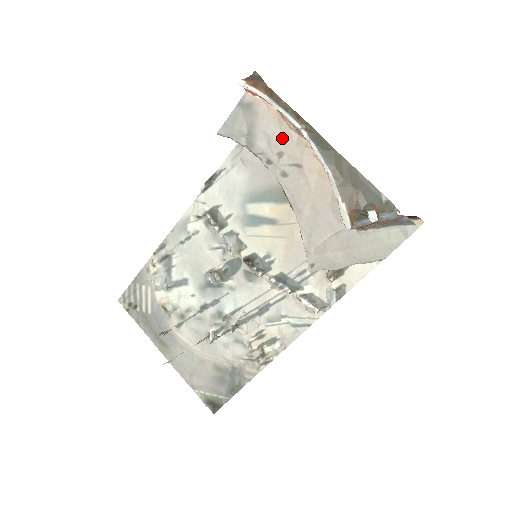
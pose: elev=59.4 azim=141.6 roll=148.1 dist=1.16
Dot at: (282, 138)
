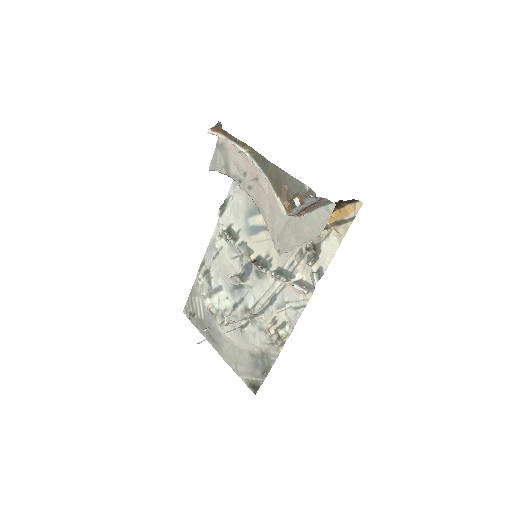
Dot at: (244, 162)
